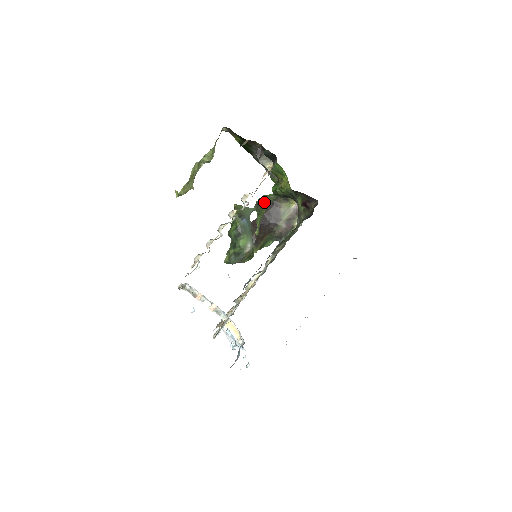
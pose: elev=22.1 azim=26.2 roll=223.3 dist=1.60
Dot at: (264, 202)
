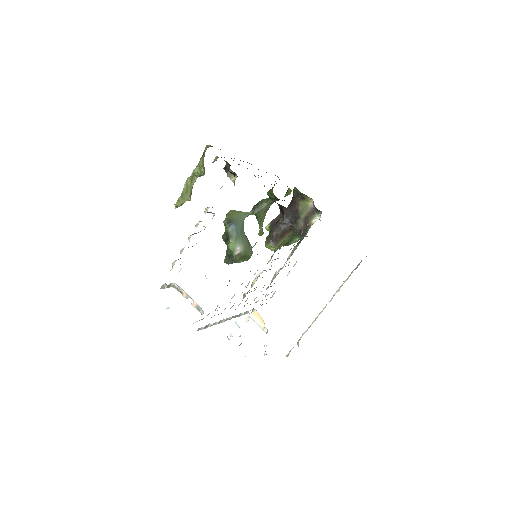
Dot at: (261, 206)
